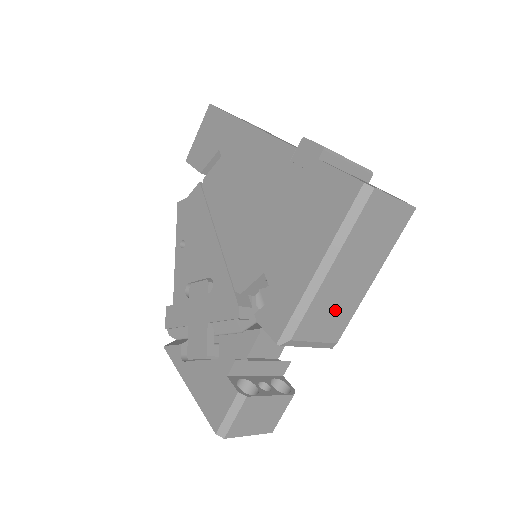
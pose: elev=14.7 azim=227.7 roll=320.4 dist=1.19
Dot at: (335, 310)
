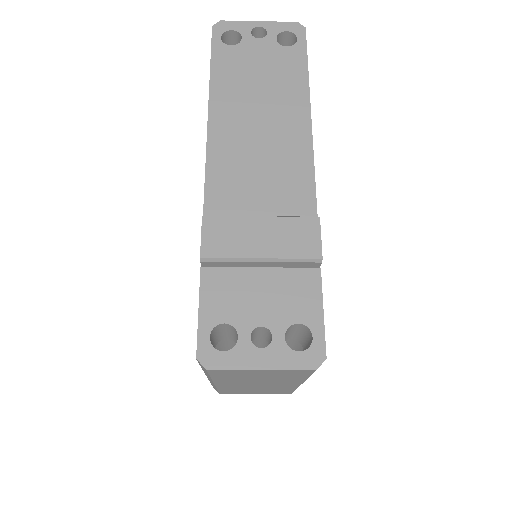
Dot at: (260, 389)
